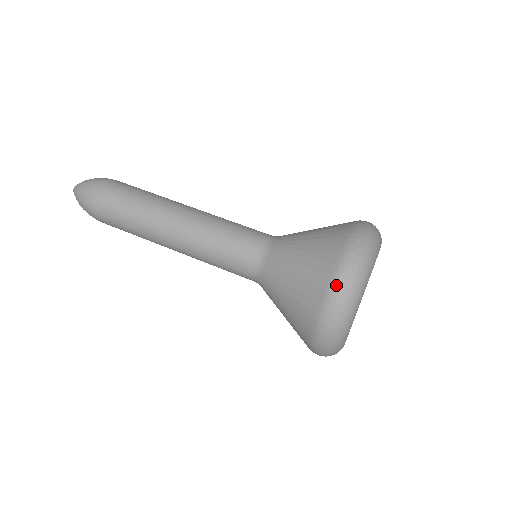
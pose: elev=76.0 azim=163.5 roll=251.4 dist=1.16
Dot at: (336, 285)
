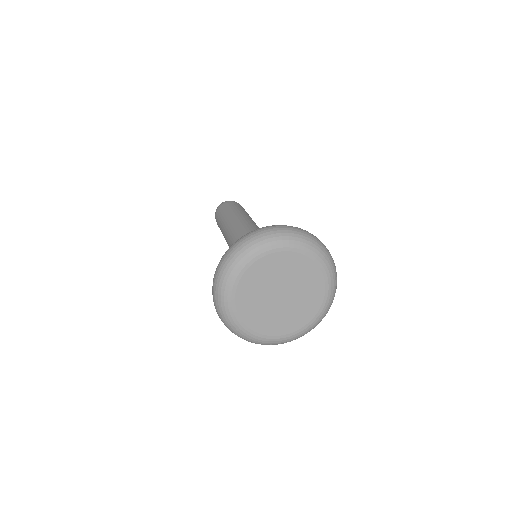
Dot at: occluded
